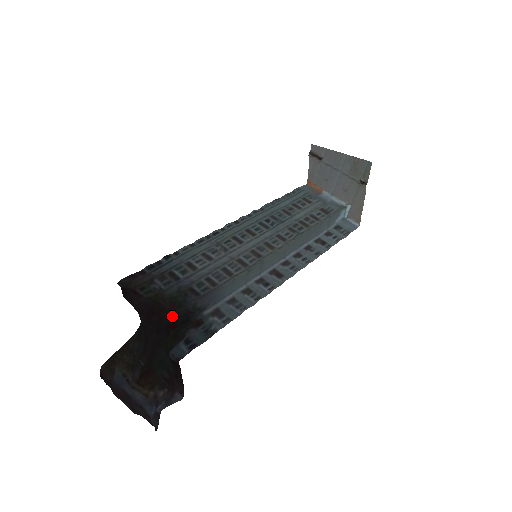
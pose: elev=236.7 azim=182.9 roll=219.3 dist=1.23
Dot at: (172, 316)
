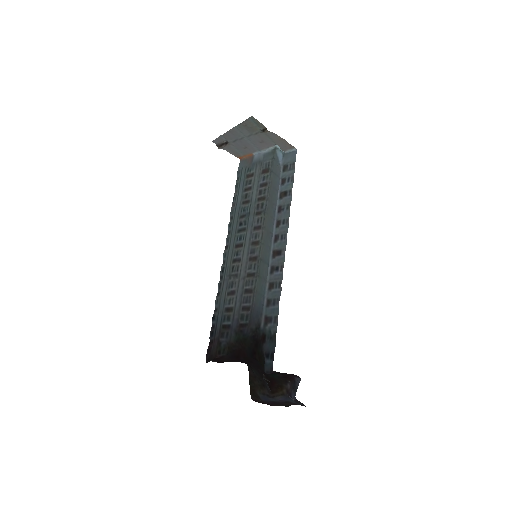
Dot at: (248, 349)
